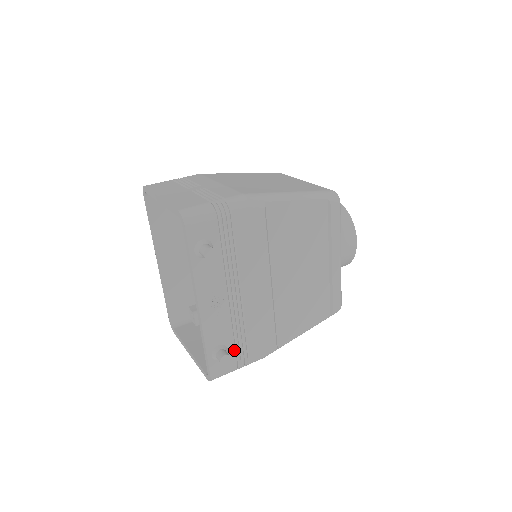
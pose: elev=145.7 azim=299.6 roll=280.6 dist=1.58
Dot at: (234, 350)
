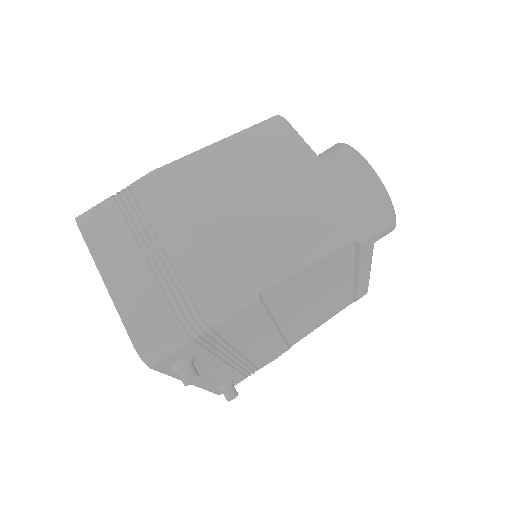
Dot at: (241, 375)
